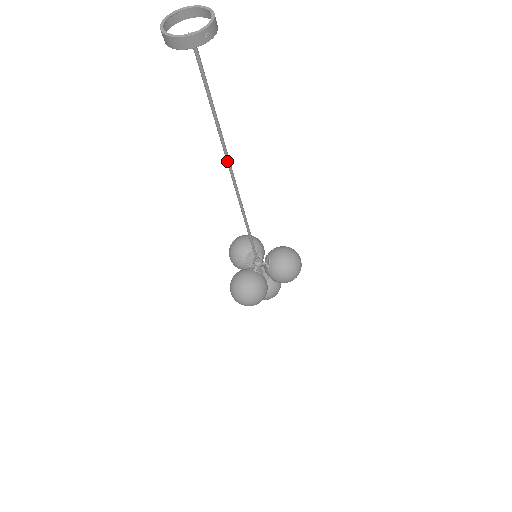
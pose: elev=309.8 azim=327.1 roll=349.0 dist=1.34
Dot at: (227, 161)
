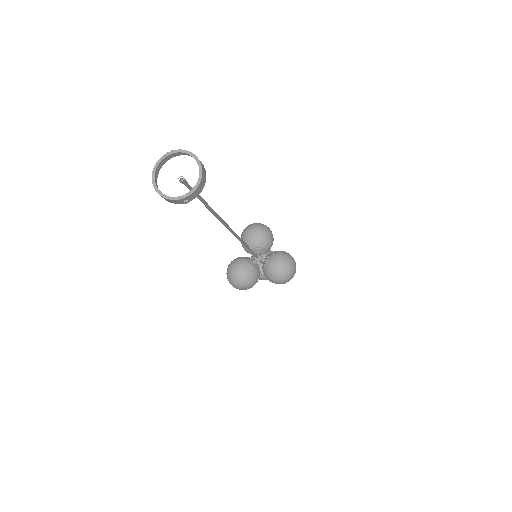
Dot at: (223, 224)
